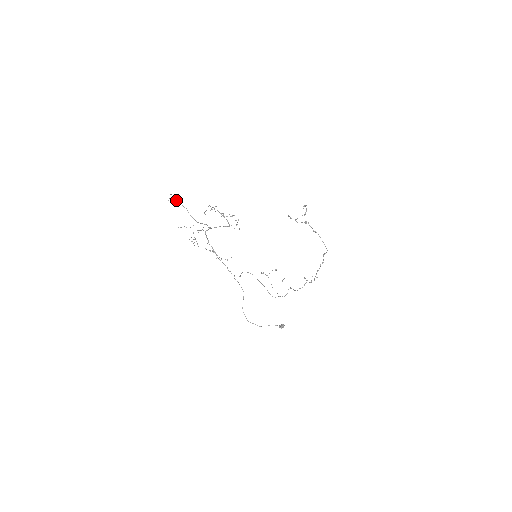
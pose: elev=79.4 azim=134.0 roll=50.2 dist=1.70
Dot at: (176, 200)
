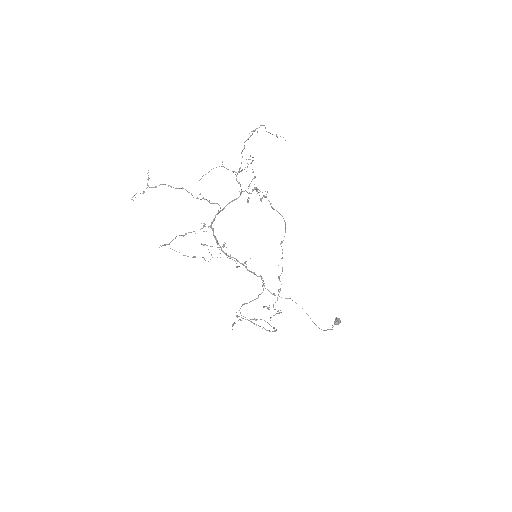
Dot at: occluded
